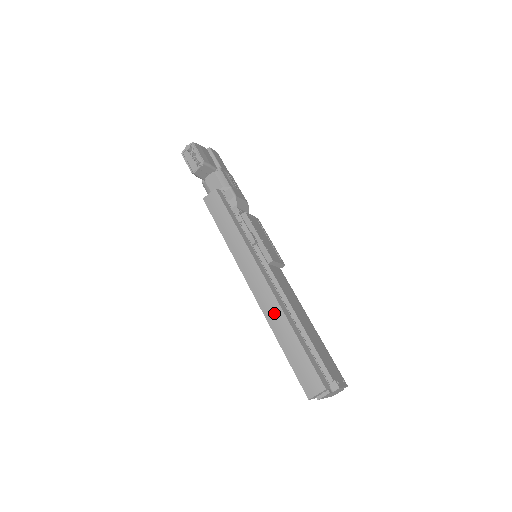
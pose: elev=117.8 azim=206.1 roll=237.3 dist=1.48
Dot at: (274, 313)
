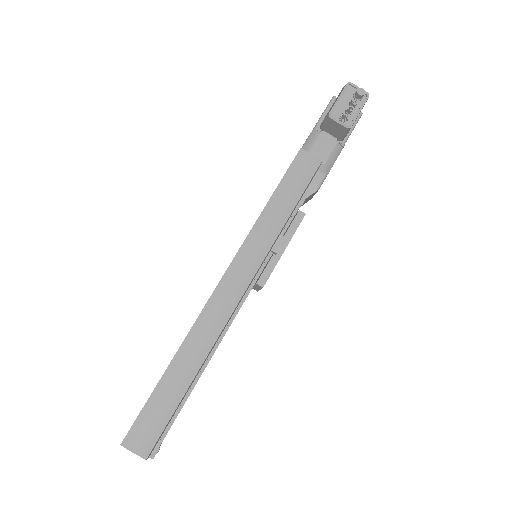
Dot at: (204, 337)
